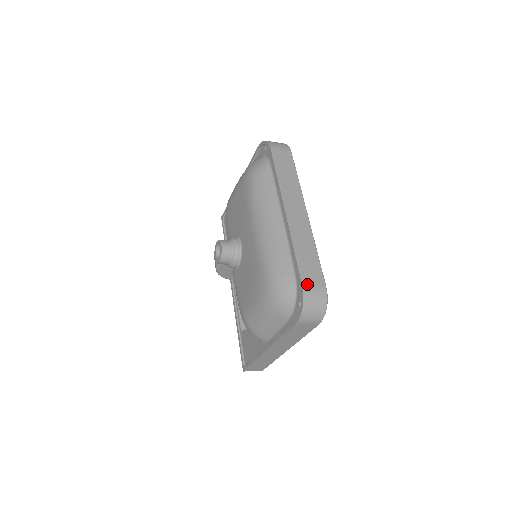
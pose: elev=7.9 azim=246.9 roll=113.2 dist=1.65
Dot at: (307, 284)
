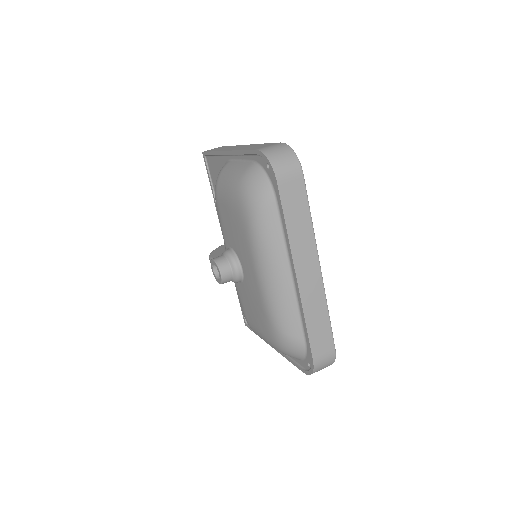
Dot at: (318, 356)
